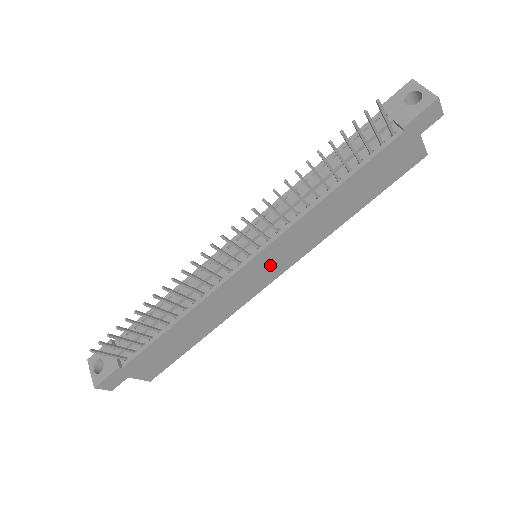
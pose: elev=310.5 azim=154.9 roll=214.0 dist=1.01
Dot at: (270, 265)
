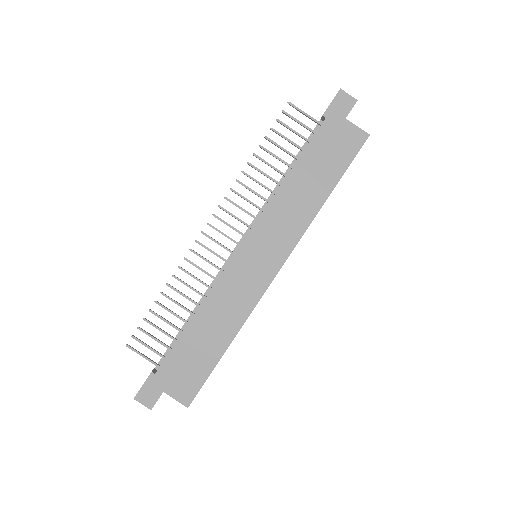
Dot at: (263, 254)
